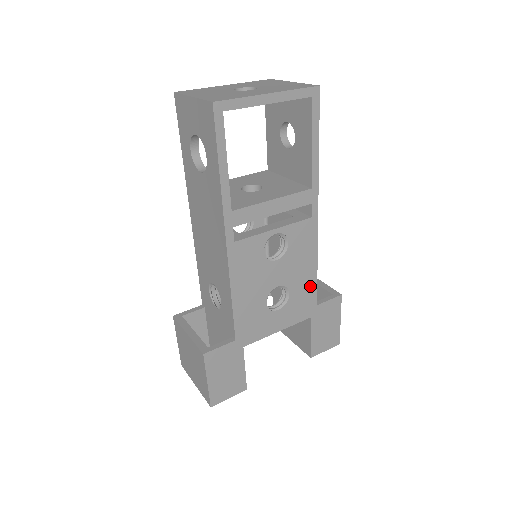
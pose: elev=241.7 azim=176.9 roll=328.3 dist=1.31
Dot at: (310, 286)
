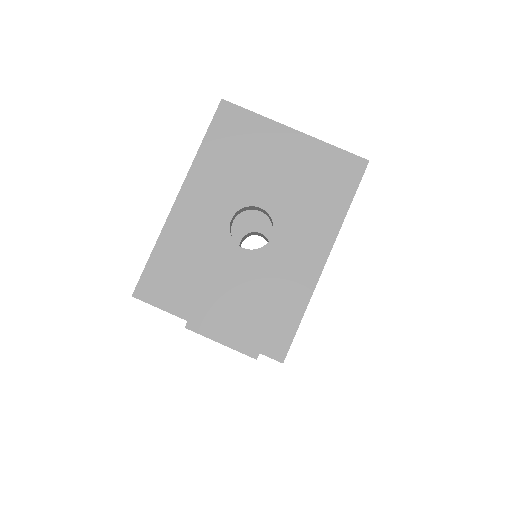
Dot at: occluded
